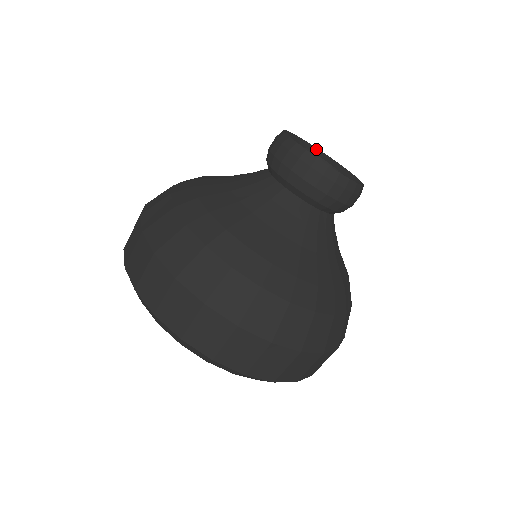
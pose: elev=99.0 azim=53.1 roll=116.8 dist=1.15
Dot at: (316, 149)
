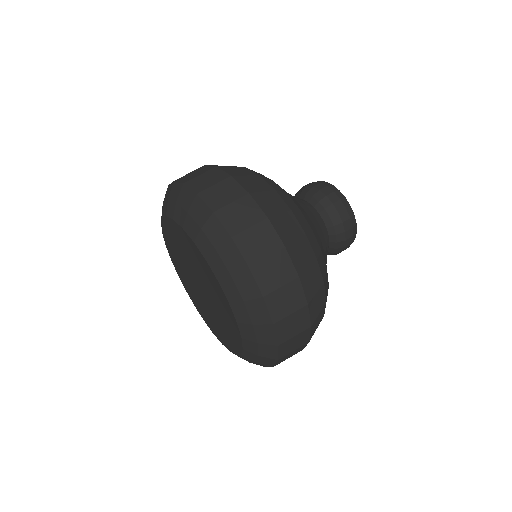
Dot at: occluded
